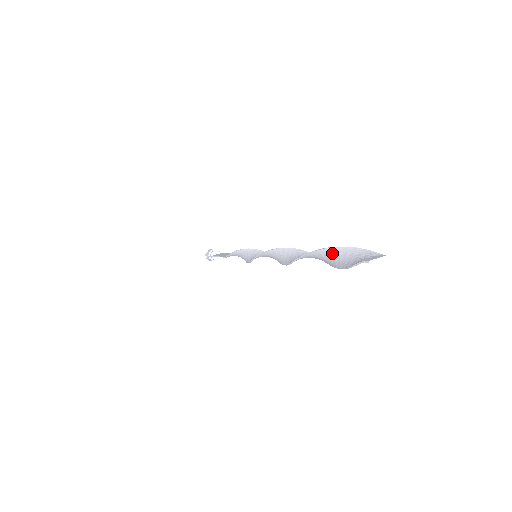
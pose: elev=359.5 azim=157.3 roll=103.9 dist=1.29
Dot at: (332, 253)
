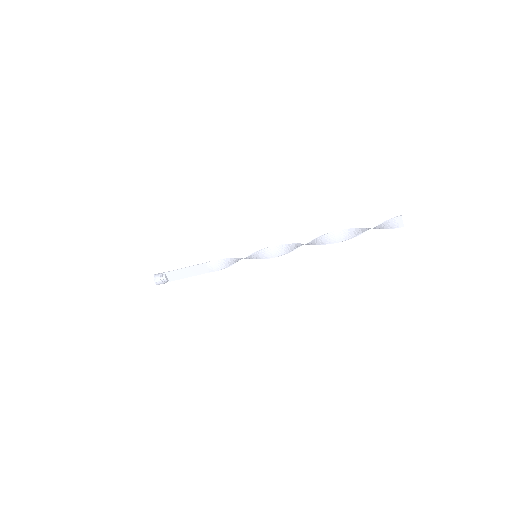
Dot at: (362, 229)
